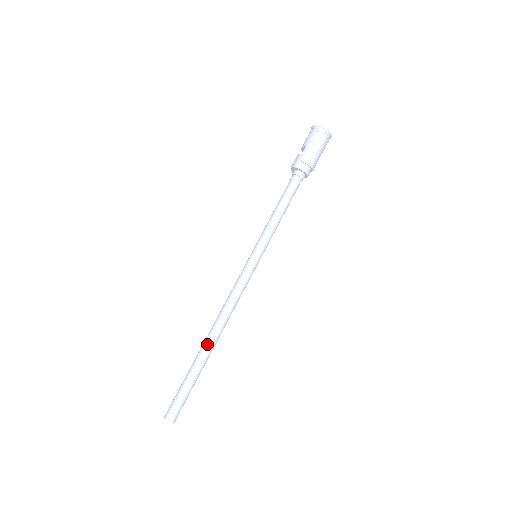
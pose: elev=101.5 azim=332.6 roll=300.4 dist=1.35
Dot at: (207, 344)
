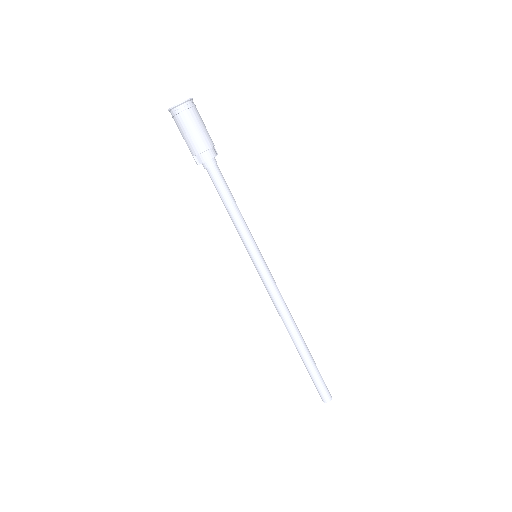
Dot at: (294, 343)
